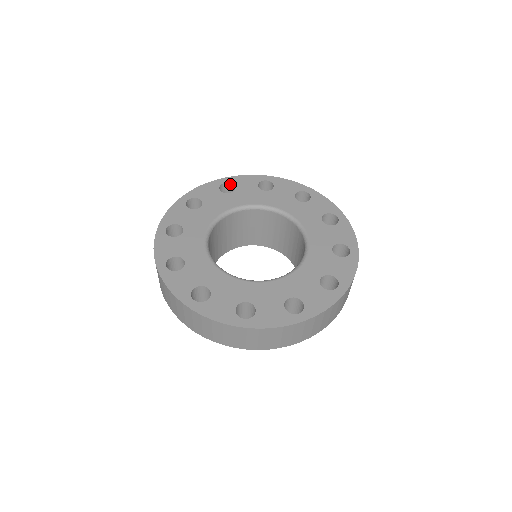
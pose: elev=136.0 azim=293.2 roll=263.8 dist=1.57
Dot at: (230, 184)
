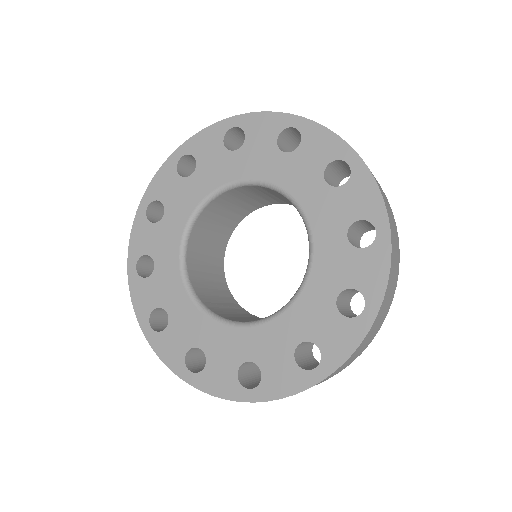
Dot at: (301, 134)
